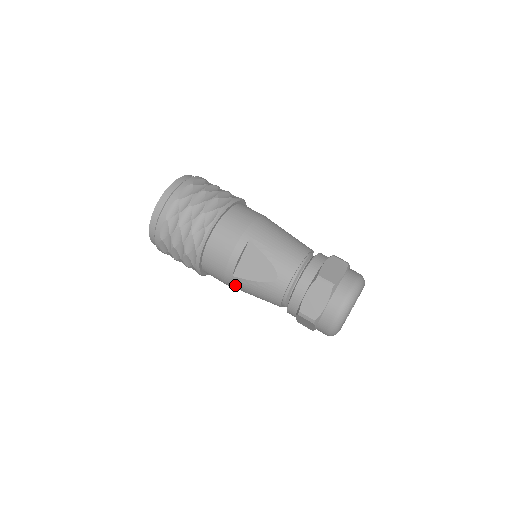
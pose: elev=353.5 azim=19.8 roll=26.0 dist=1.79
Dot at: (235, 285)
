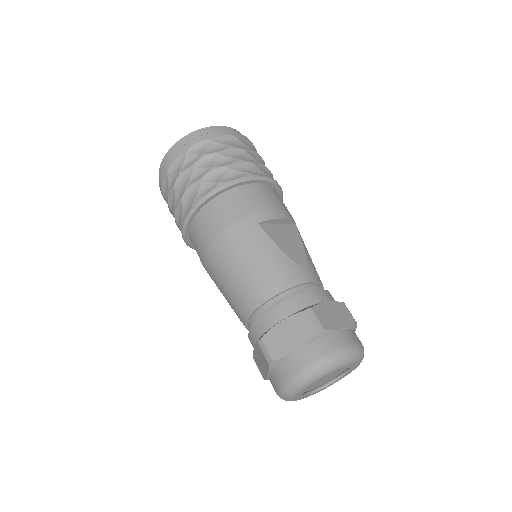
Dot at: (243, 235)
